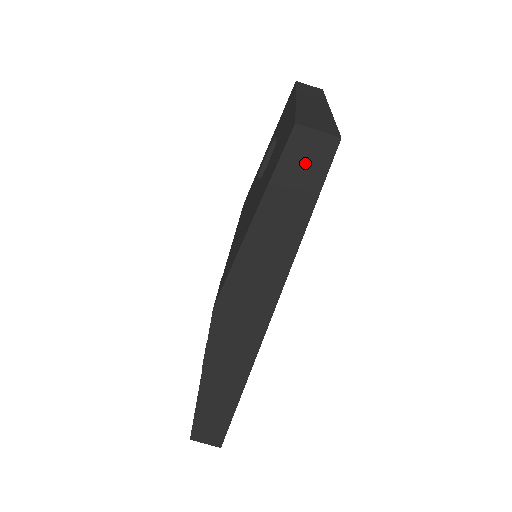
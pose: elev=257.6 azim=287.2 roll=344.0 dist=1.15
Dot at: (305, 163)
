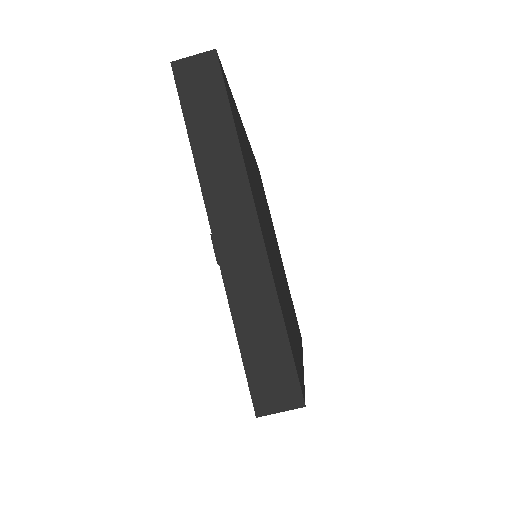
Dot at: occluded
